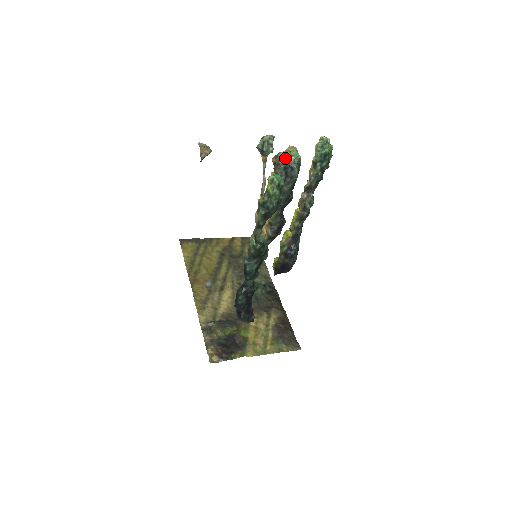
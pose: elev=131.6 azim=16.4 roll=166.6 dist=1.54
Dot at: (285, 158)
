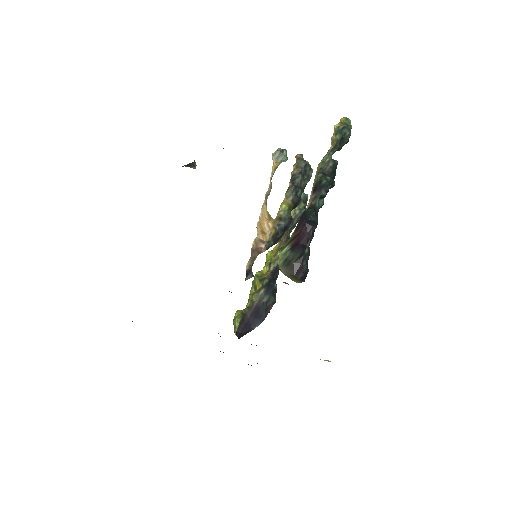
Dot at: (305, 160)
